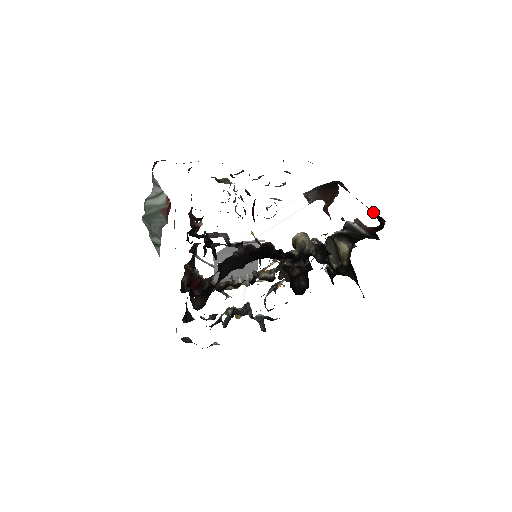
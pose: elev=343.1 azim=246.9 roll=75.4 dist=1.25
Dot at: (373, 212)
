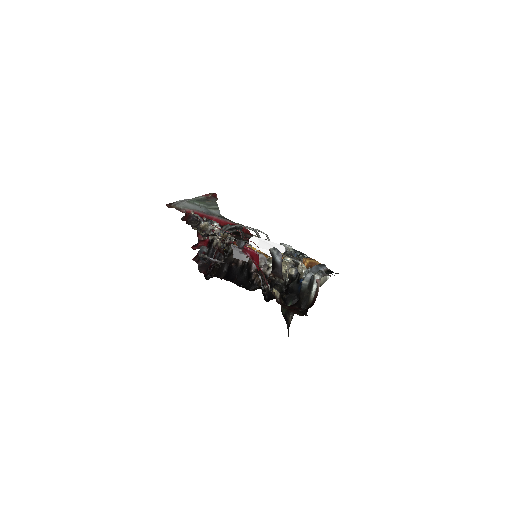
Dot at: occluded
